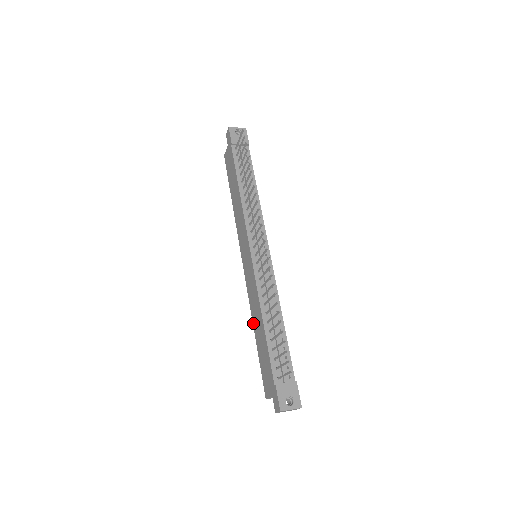
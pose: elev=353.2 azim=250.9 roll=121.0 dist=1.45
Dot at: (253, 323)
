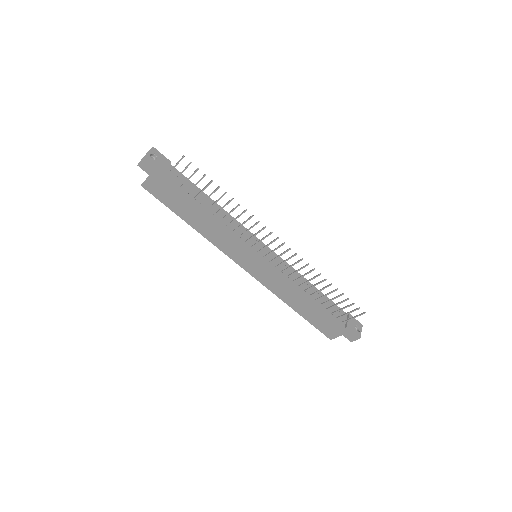
Dot at: (287, 303)
